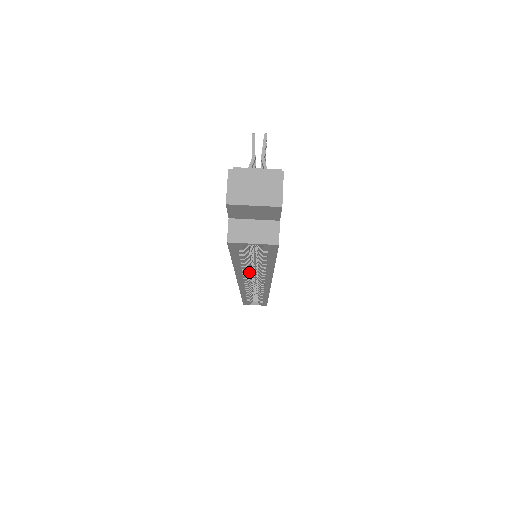
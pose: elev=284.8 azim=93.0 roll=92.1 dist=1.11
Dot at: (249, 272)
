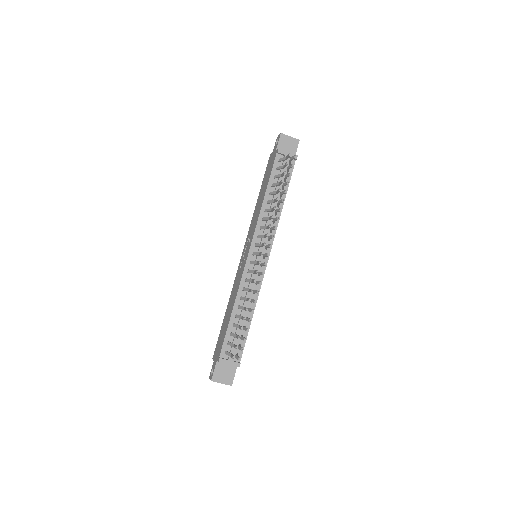
Dot at: occluded
